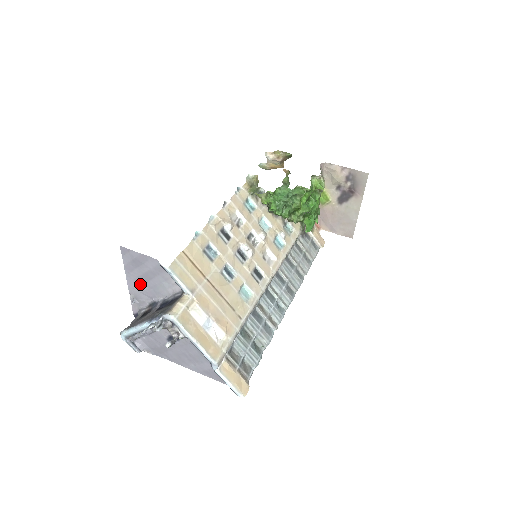
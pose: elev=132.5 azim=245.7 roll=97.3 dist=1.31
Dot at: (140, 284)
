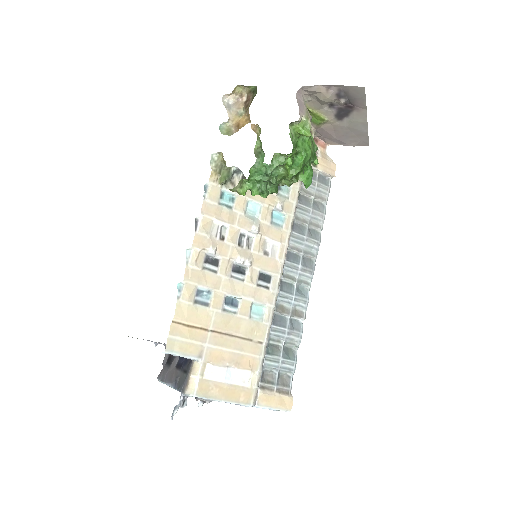
Dot at: (151, 341)
